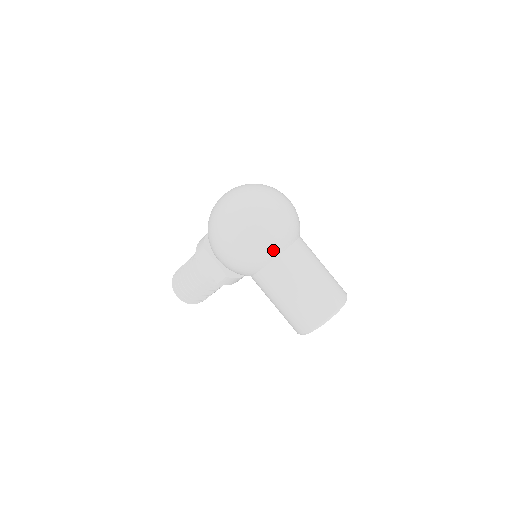
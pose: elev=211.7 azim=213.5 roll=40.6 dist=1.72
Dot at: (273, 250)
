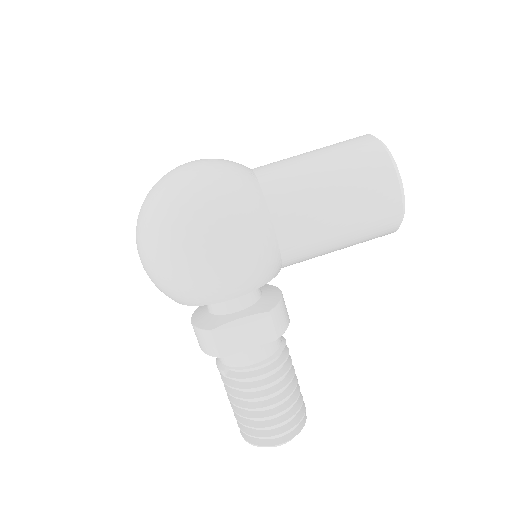
Dot at: (247, 186)
